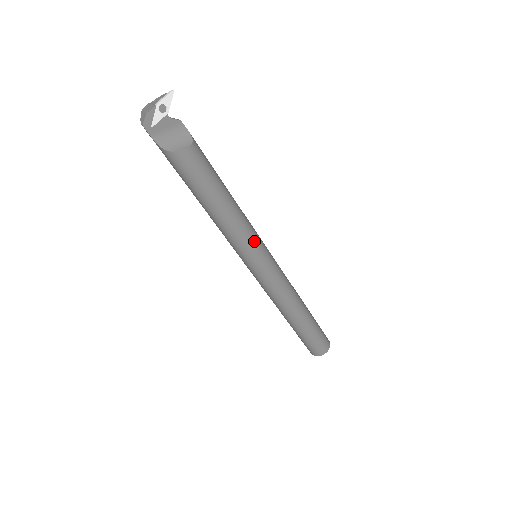
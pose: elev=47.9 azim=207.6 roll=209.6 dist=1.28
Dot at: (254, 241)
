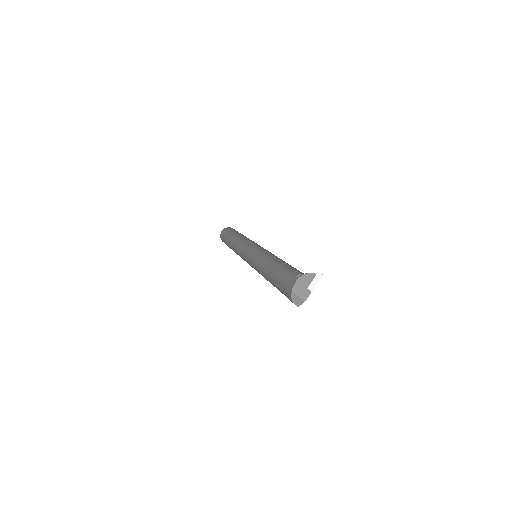
Dot at: occluded
